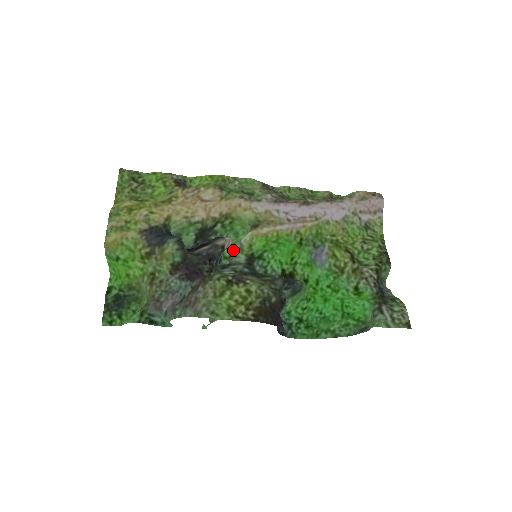
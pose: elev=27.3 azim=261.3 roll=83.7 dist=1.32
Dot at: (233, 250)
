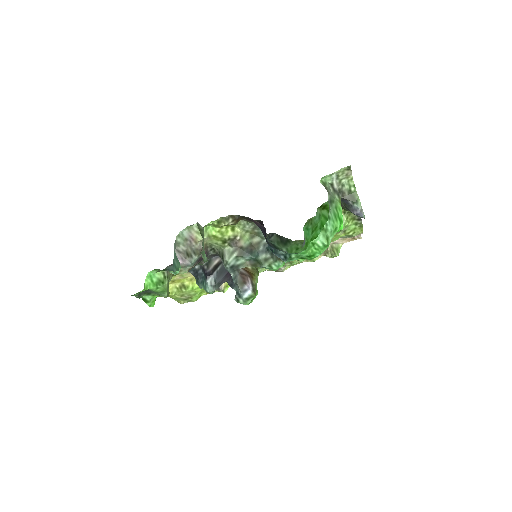
Dot at: occluded
